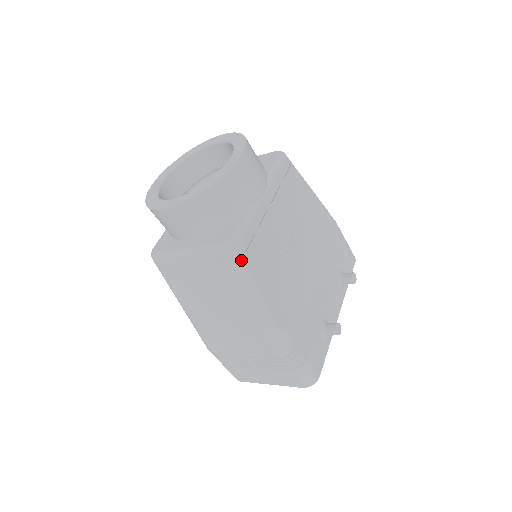
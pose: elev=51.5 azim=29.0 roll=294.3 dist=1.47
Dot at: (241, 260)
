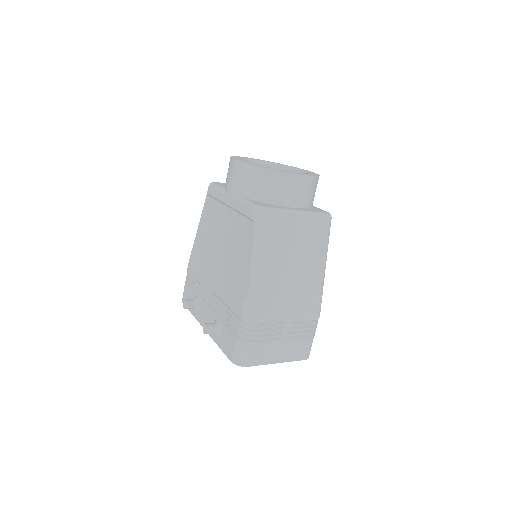
Dot at: occluded
